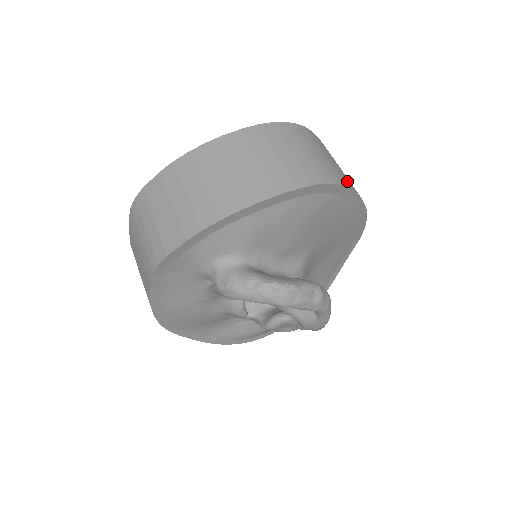
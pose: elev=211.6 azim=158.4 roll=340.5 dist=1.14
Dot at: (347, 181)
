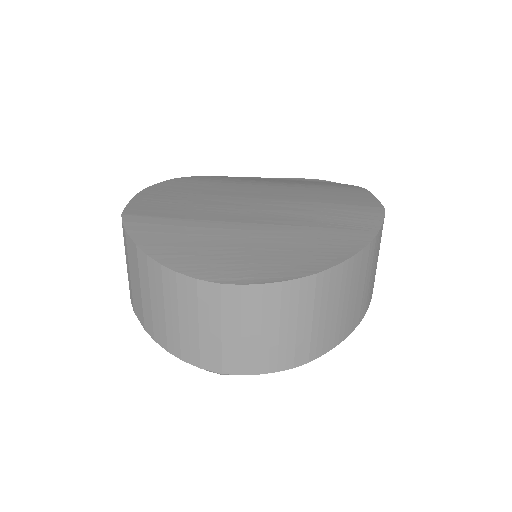
Dot at: (324, 343)
